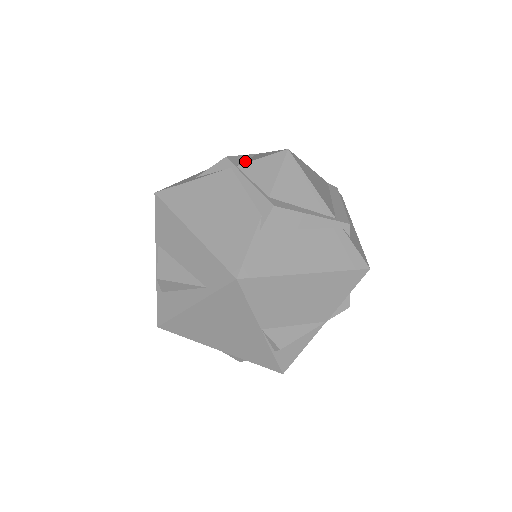
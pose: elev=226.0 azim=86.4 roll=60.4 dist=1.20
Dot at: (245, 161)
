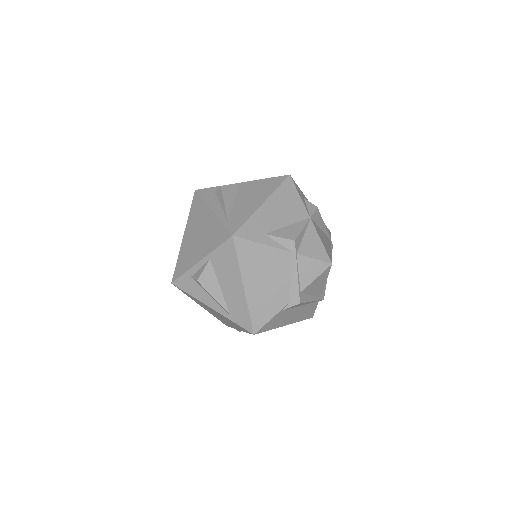
Dot at: (303, 245)
